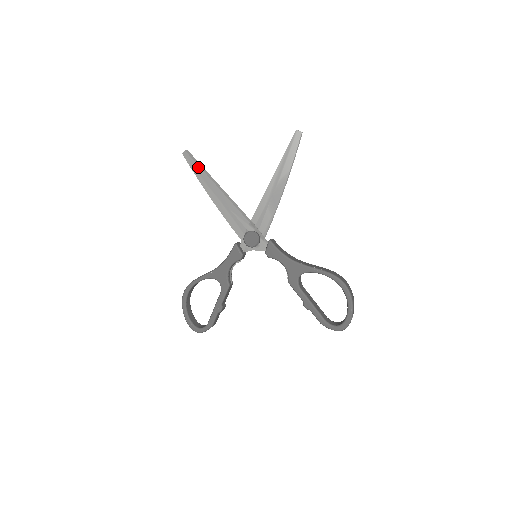
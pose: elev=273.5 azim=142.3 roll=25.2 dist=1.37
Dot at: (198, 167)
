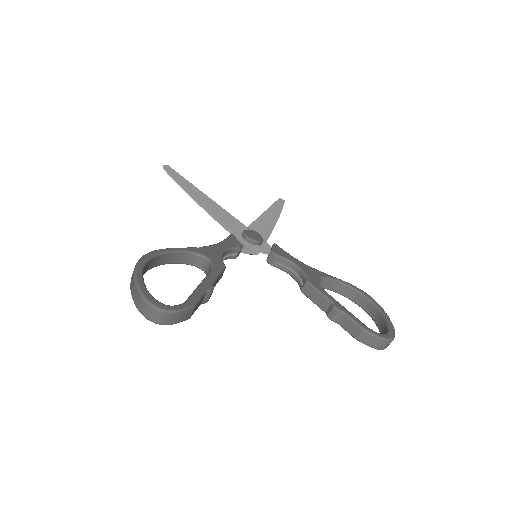
Dot at: (183, 177)
